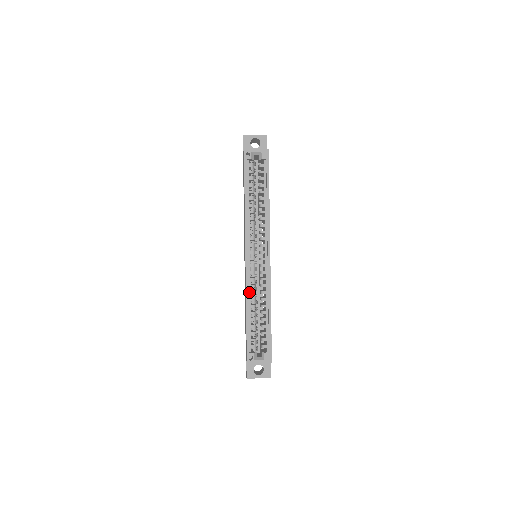
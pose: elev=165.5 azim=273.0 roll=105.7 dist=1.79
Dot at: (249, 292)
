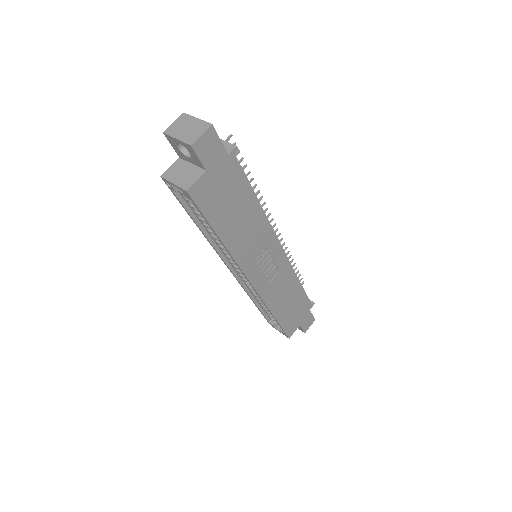
Dot at: (250, 290)
